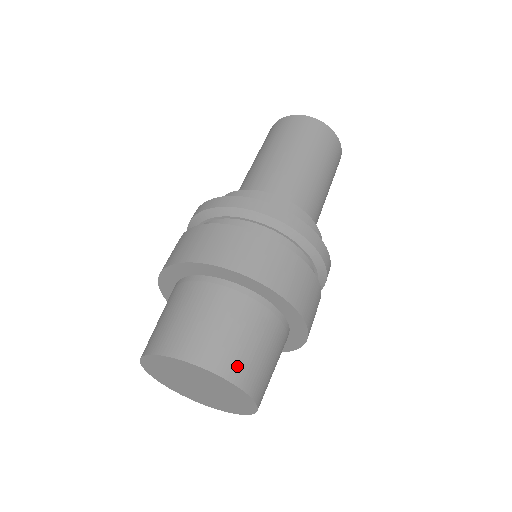
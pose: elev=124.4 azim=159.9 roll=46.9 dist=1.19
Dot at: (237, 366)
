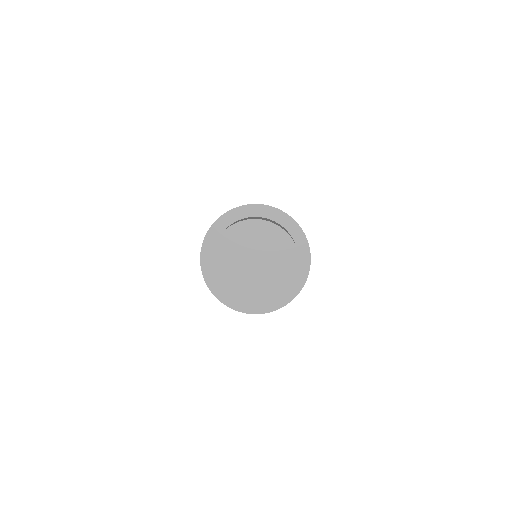
Dot at: occluded
